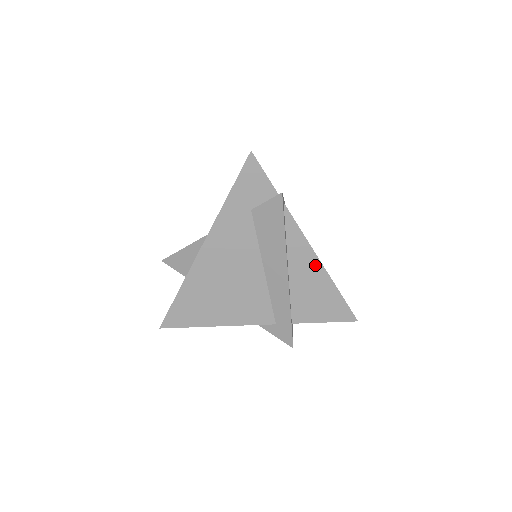
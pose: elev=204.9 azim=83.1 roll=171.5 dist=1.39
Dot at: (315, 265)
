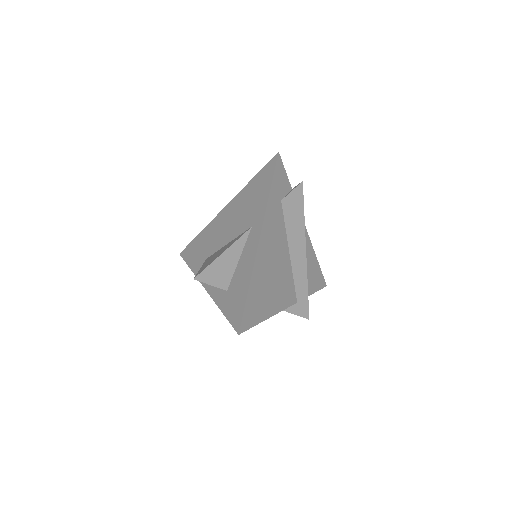
Dot at: (309, 244)
